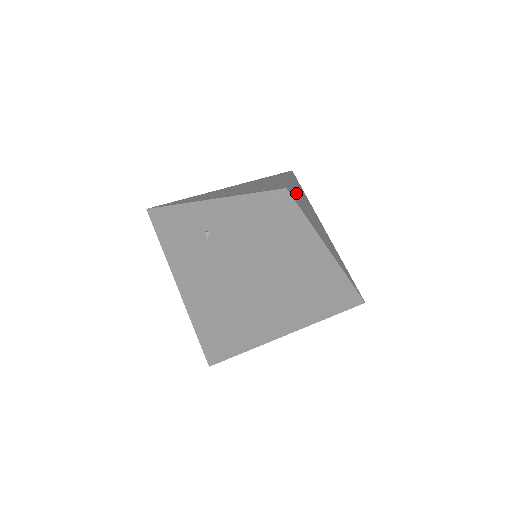
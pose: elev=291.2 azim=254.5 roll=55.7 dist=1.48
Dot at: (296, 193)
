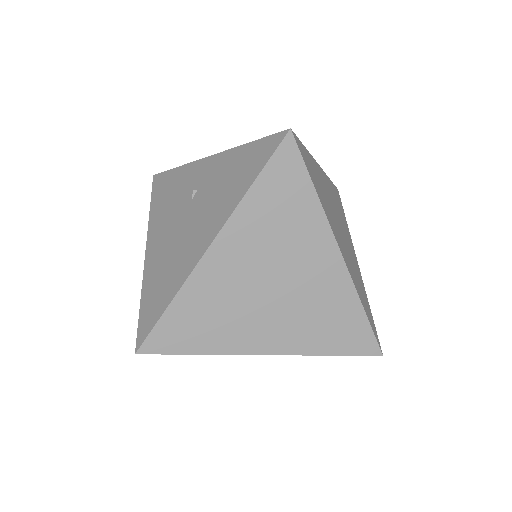
Dot at: (317, 171)
